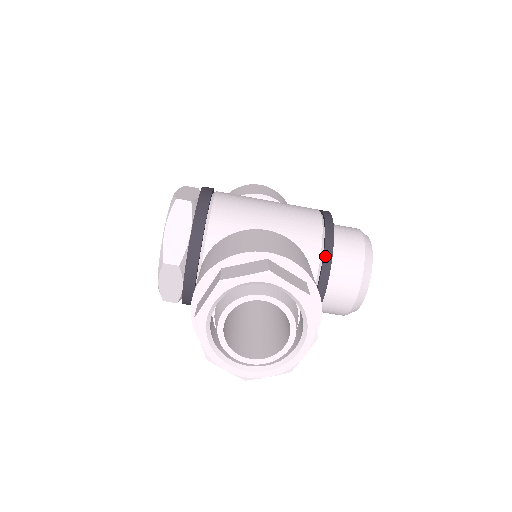
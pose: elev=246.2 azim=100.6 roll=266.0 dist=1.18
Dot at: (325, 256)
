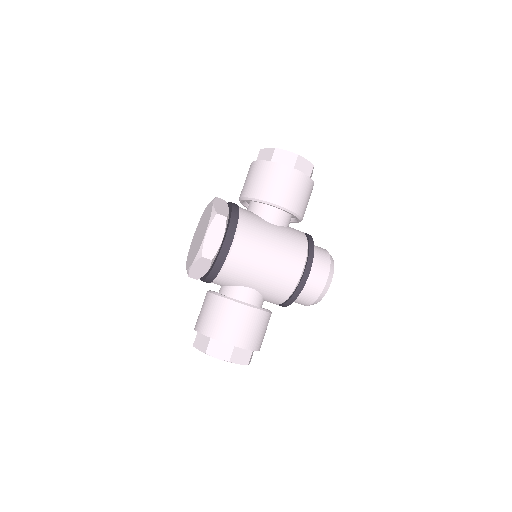
Dot at: (287, 302)
